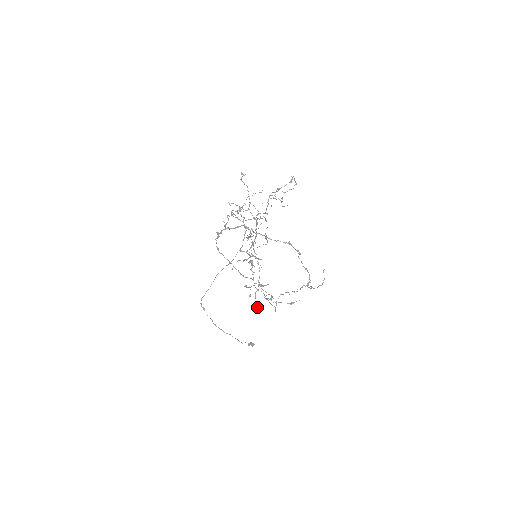
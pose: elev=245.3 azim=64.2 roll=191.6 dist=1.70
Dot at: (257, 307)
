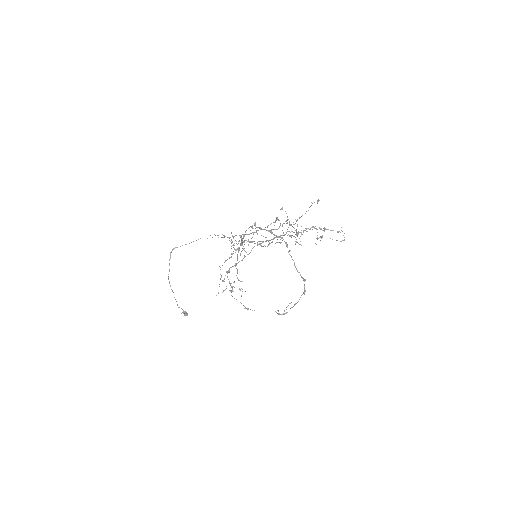
Dot at: occluded
